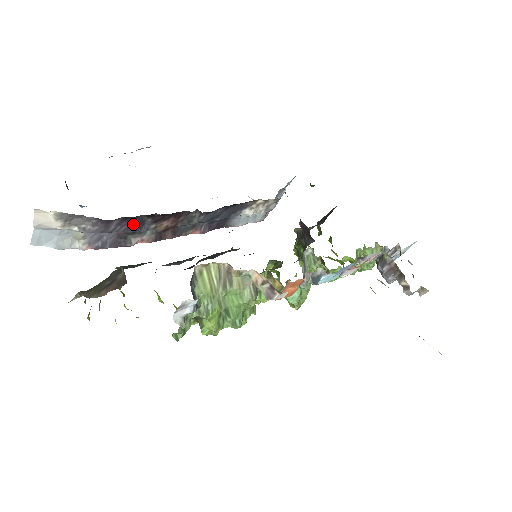
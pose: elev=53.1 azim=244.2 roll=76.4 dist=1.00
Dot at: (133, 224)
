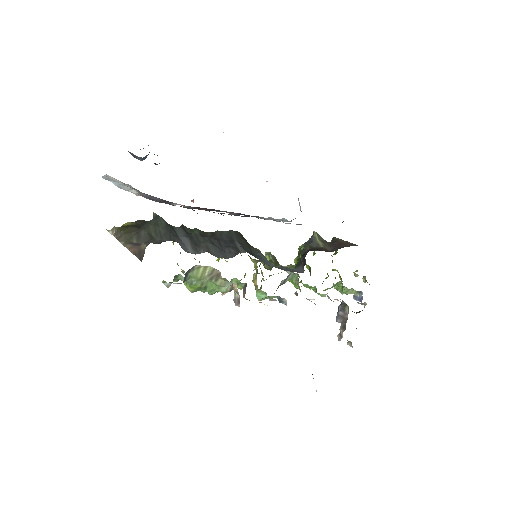
Dot at: occluded
